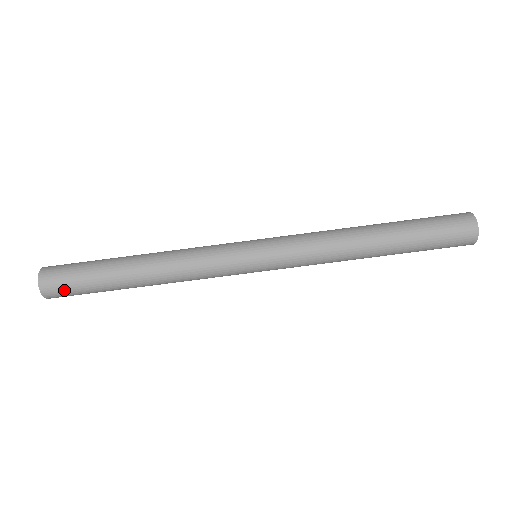
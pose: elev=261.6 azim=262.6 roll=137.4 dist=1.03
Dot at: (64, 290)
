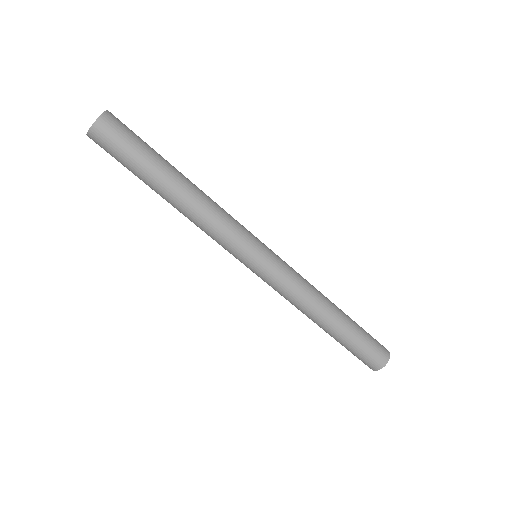
Dot at: (106, 151)
